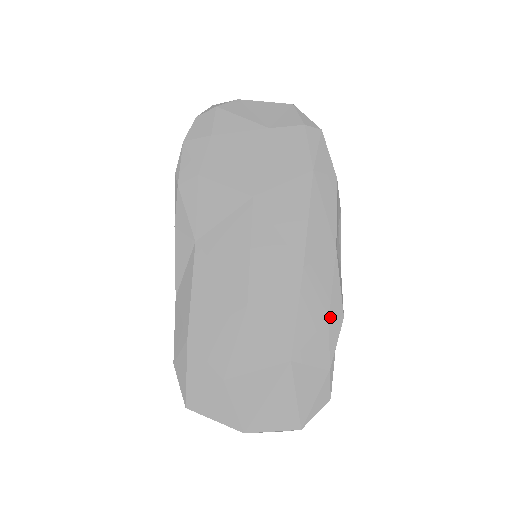
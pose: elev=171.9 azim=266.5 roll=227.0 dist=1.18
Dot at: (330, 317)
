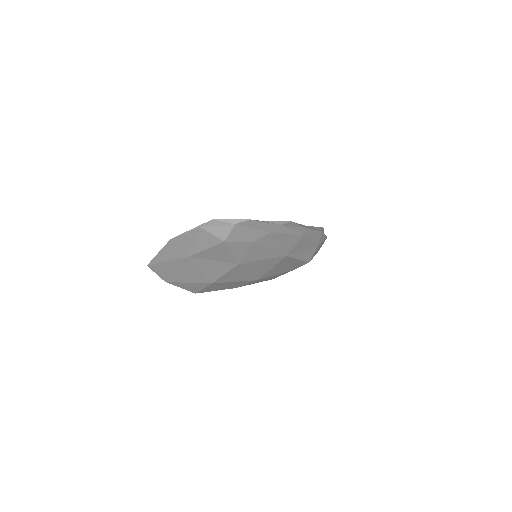
Dot at: occluded
